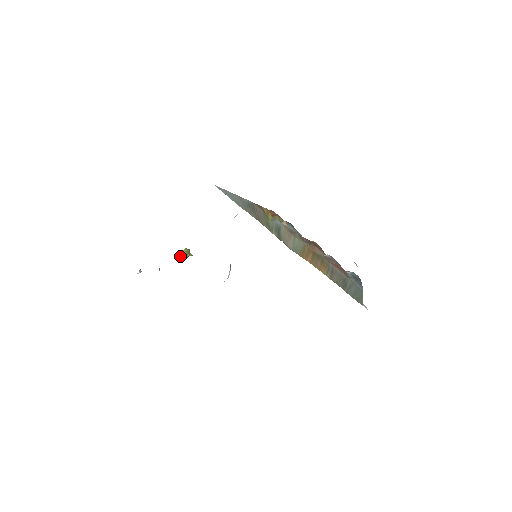
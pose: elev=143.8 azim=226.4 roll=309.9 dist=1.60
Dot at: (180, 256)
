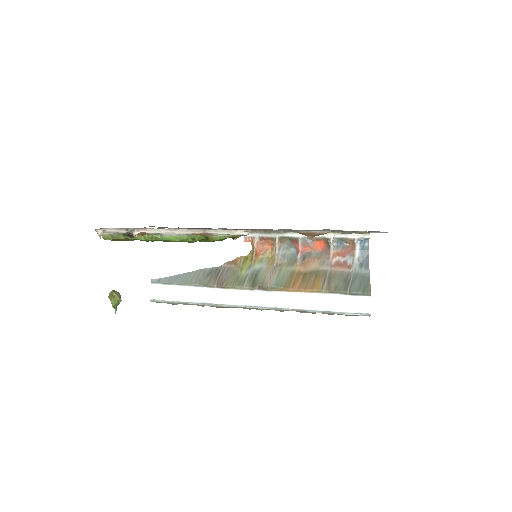
Dot at: (114, 291)
